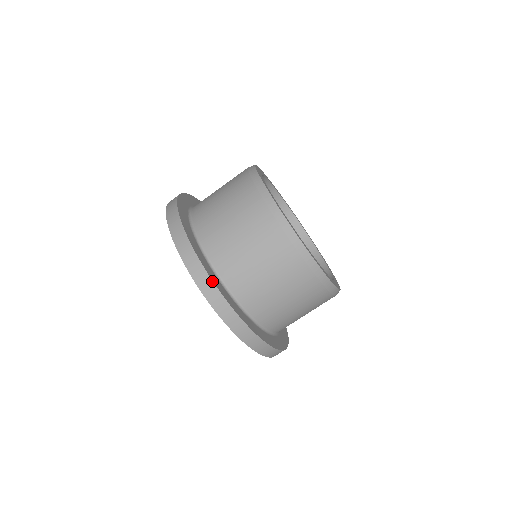
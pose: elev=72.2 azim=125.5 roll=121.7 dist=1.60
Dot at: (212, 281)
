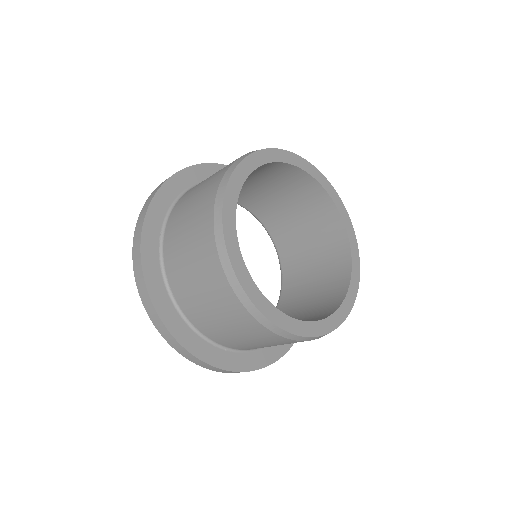
Dot at: (180, 344)
